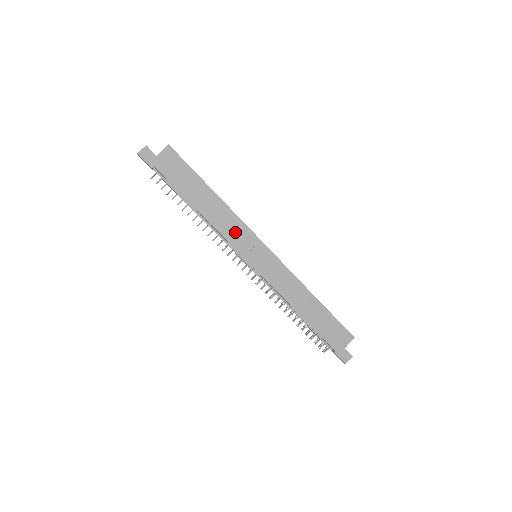
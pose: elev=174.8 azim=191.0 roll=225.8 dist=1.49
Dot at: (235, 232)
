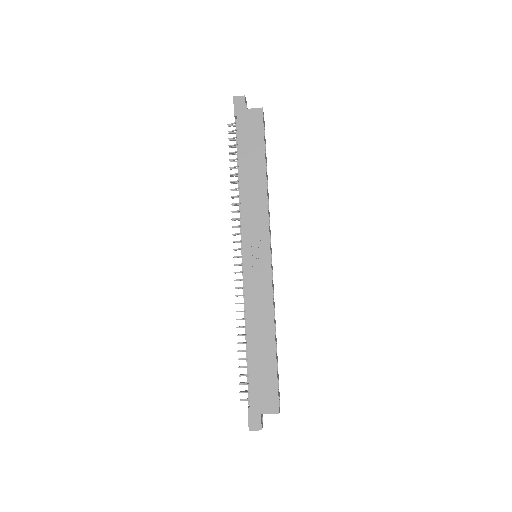
Dot at: (254, 218)
